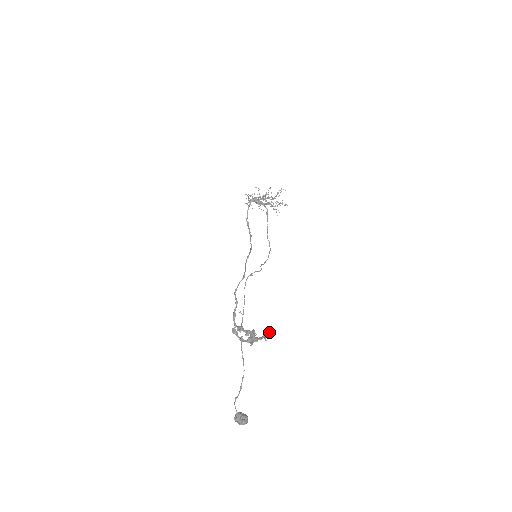
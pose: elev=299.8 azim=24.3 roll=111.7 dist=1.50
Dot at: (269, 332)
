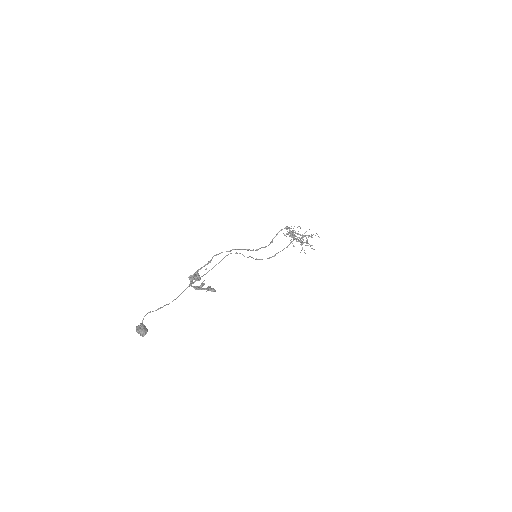
Dot at: occluded
